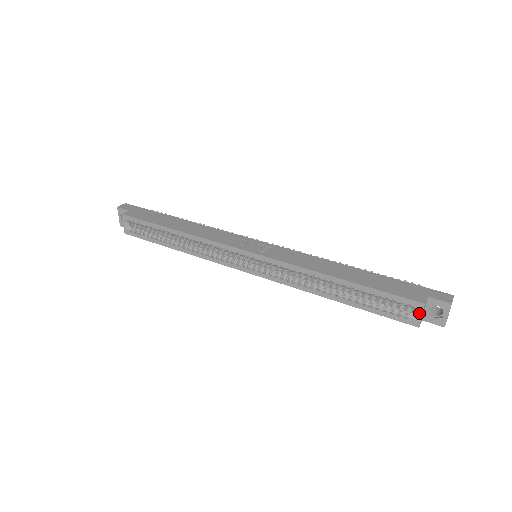
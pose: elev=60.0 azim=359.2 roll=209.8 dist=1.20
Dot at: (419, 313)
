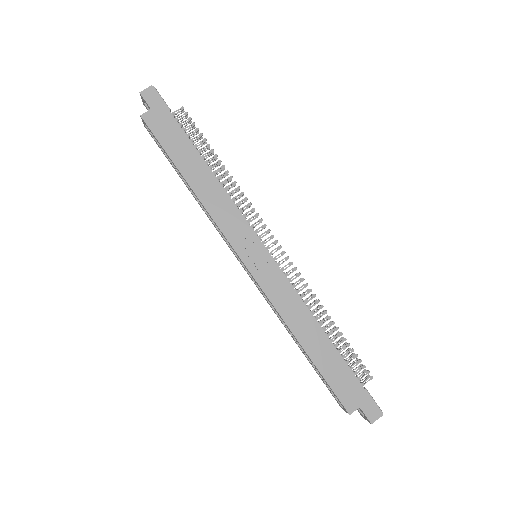
Dot at: occluded
